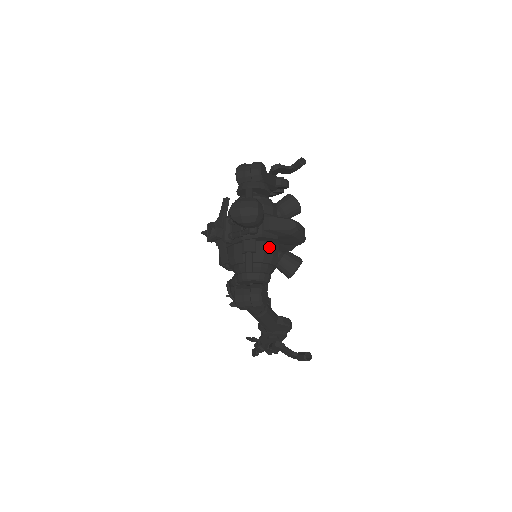
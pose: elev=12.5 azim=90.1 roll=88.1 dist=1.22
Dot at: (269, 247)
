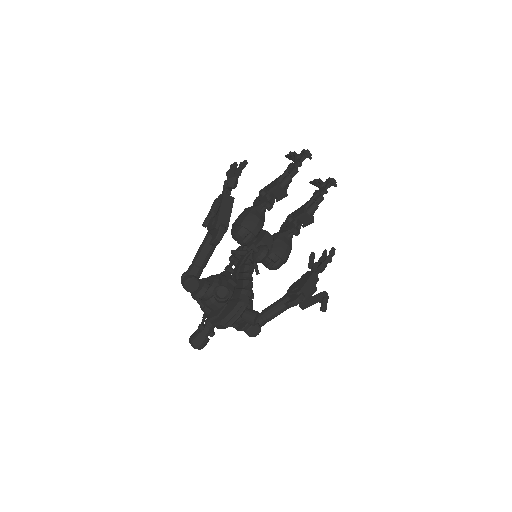
Dot at: occluded
